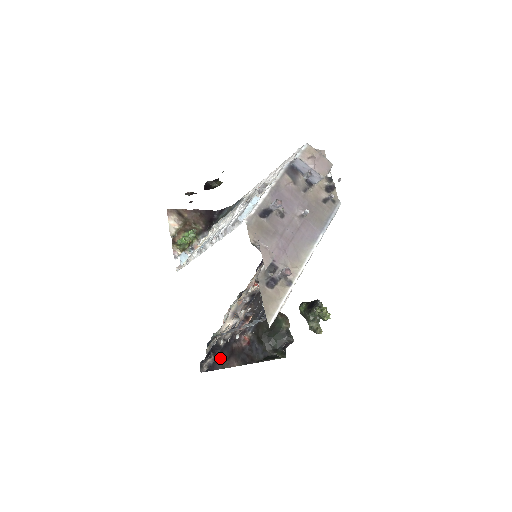
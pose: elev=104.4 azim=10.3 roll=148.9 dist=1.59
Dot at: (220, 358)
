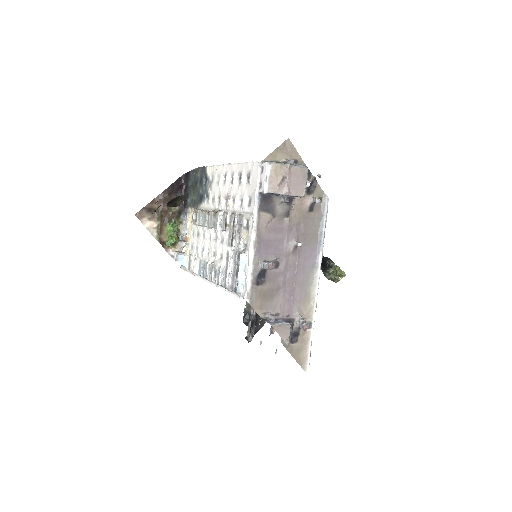
Dot at: (257, 320)
